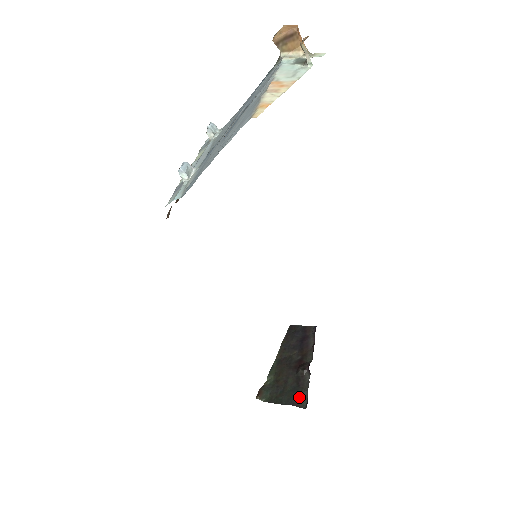
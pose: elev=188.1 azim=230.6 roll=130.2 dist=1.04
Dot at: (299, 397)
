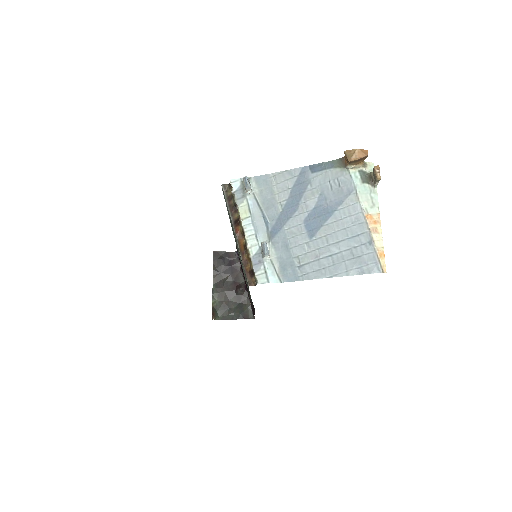
Dot at: (246, 312)
